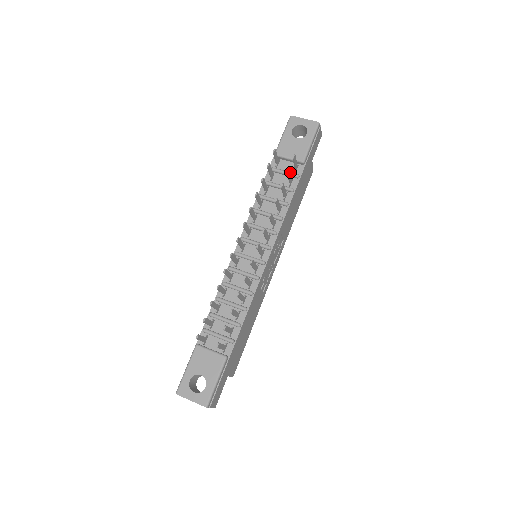
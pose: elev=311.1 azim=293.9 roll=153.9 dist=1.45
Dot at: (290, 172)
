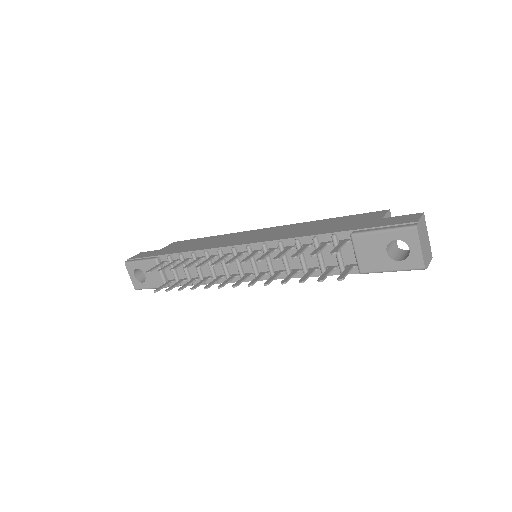
Dot at: occluded
